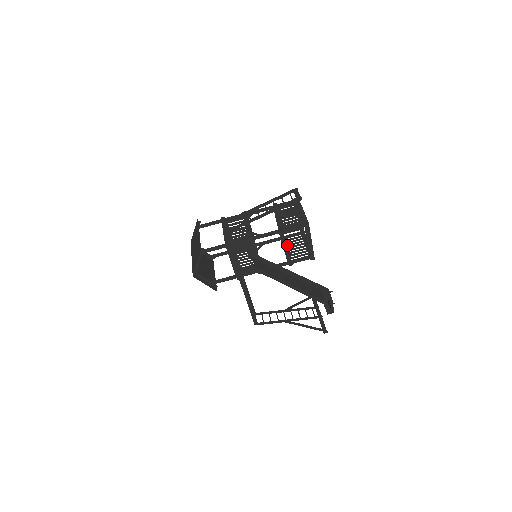
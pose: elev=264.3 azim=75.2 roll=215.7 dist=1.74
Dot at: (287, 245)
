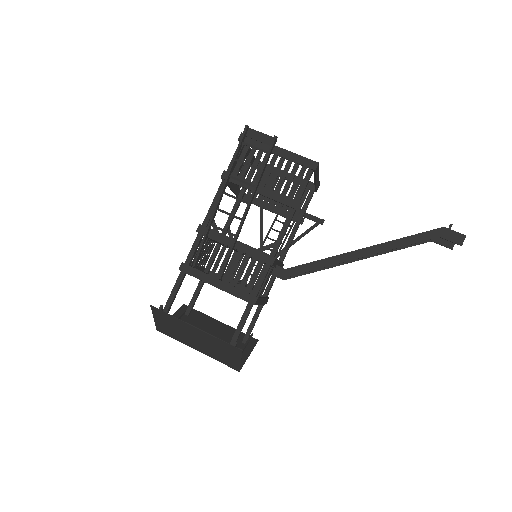
Dot at: (260, 199)
